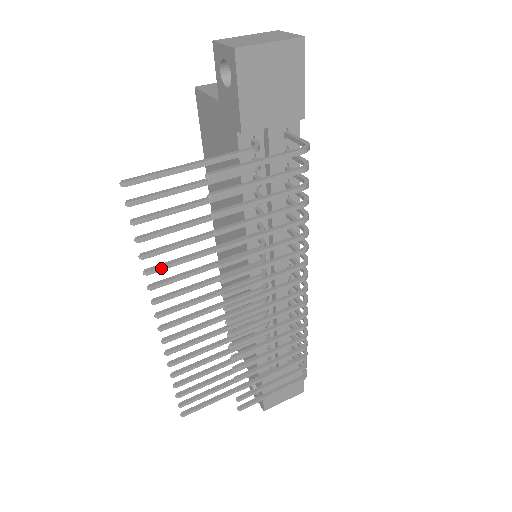
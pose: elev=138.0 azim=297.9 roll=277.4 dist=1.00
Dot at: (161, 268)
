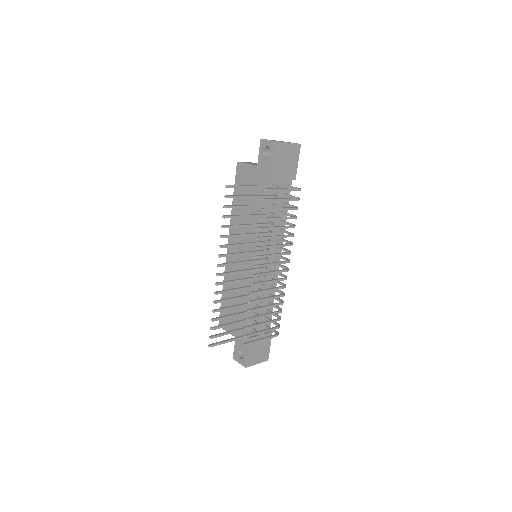
Dot at: (228, 236)
